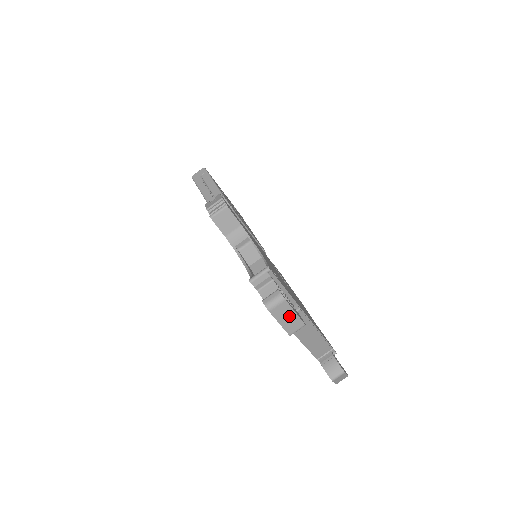
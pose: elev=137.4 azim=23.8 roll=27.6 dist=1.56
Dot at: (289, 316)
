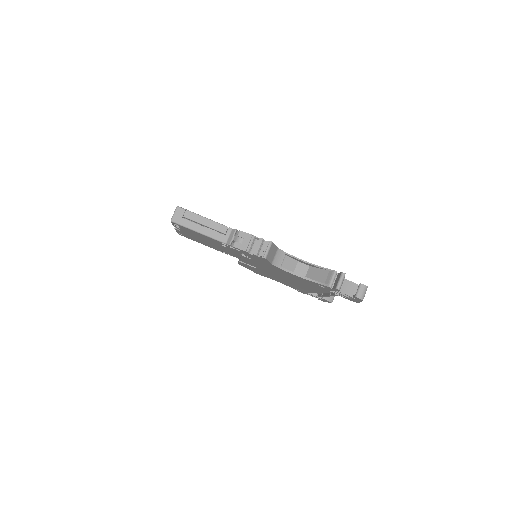
Dot at: occluded
